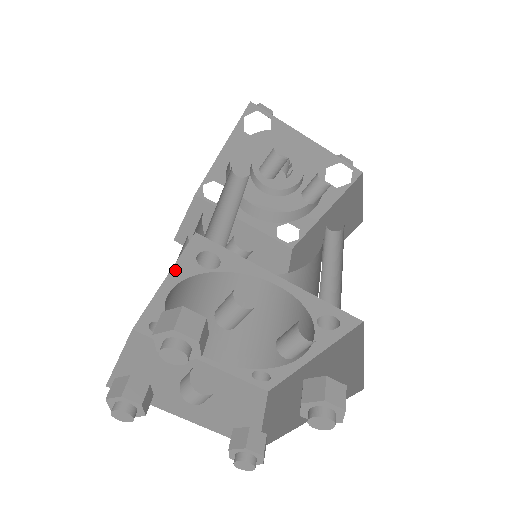
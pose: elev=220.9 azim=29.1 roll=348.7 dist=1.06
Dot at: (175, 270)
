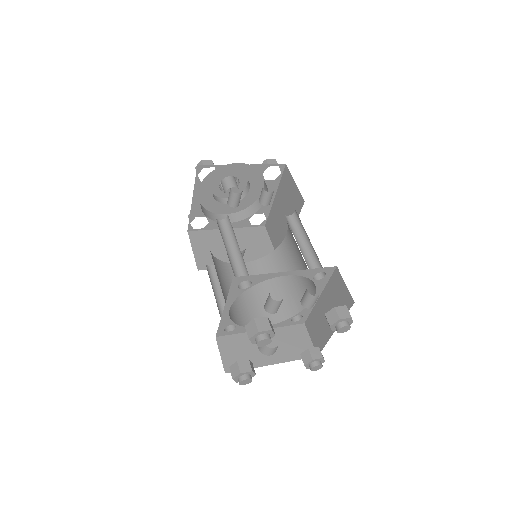
Dot at: (229, 298)
